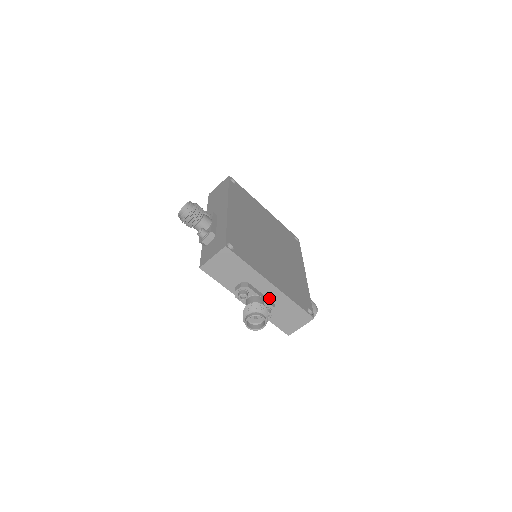
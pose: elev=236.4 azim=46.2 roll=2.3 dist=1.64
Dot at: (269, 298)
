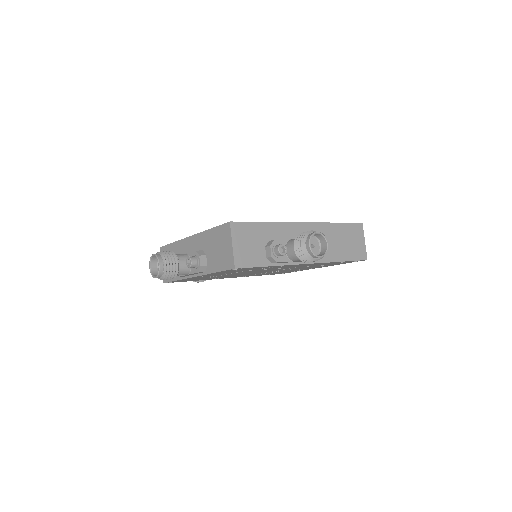
Dot at: occluded
